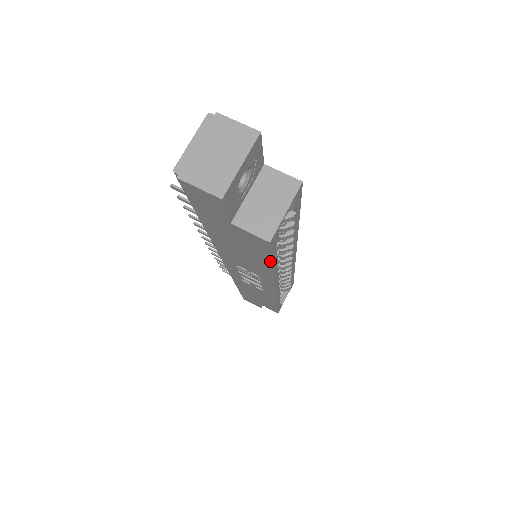
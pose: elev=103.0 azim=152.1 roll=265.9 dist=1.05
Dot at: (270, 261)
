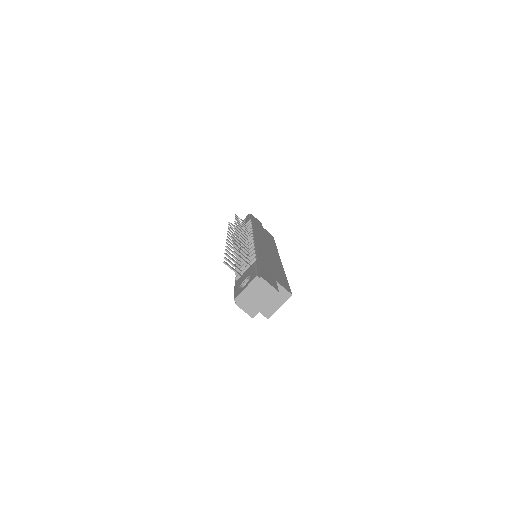
Dot at: occluded
